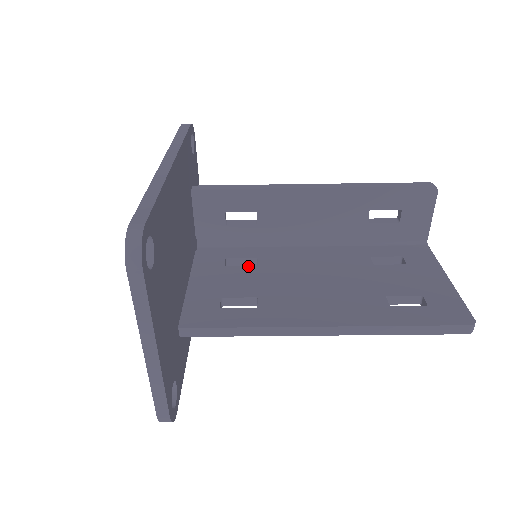
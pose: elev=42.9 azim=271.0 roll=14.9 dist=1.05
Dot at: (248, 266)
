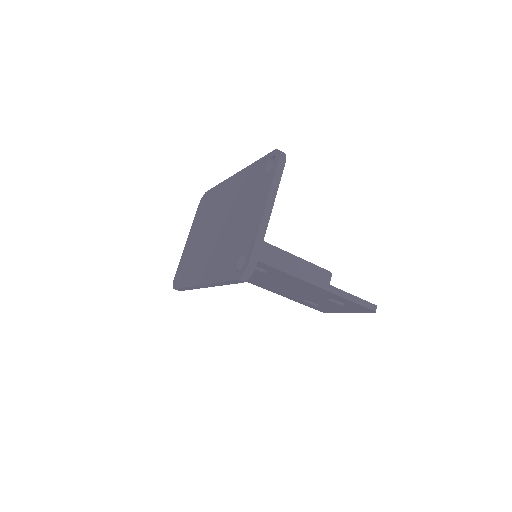
Dot at: occluded
